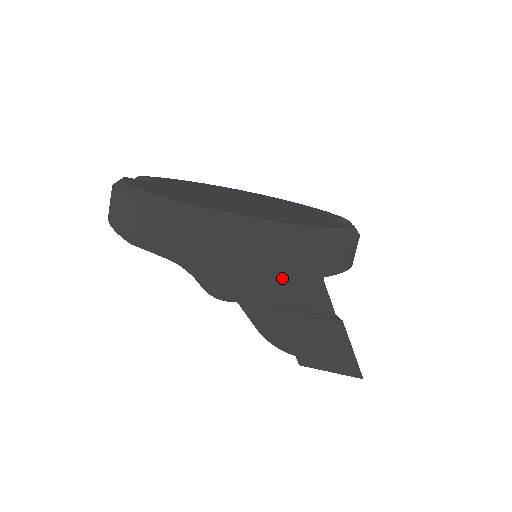
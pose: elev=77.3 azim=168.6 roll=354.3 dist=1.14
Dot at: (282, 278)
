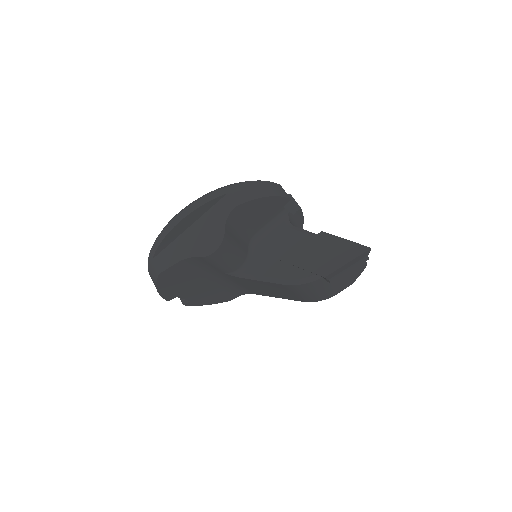
Dot at: (229, 214)
